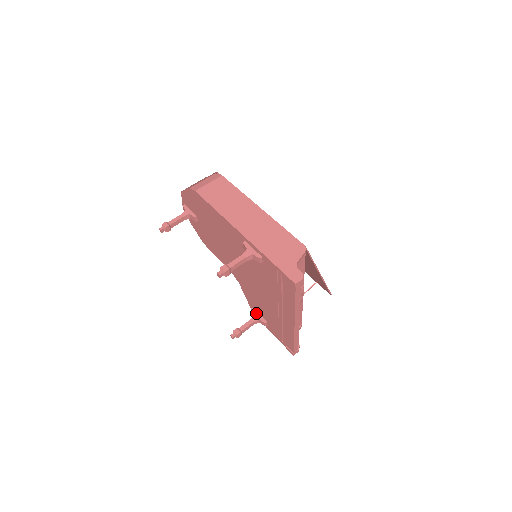
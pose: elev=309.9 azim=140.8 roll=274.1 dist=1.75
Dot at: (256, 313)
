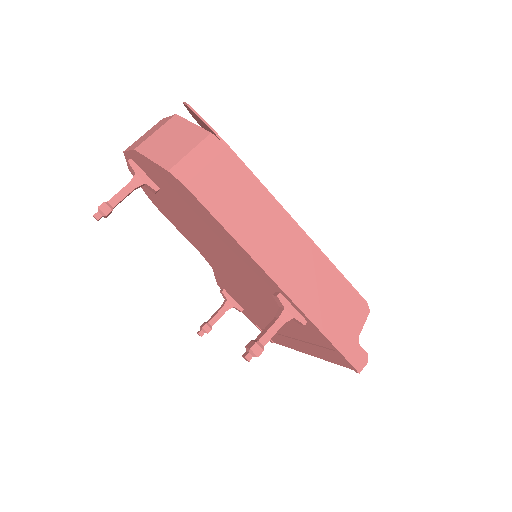
Dot at: (229, 298)
